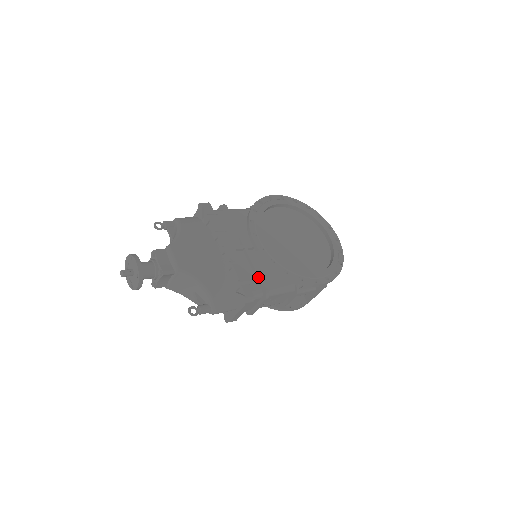
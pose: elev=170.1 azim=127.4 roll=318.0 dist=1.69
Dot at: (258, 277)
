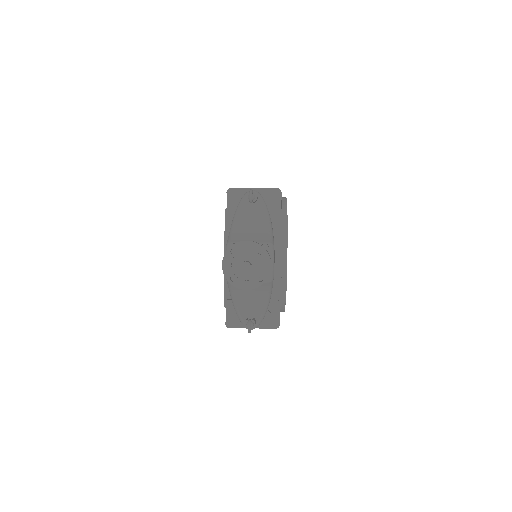
Dot at: occluded
